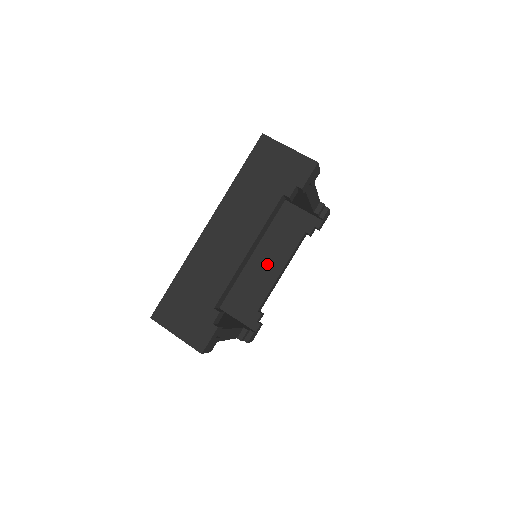
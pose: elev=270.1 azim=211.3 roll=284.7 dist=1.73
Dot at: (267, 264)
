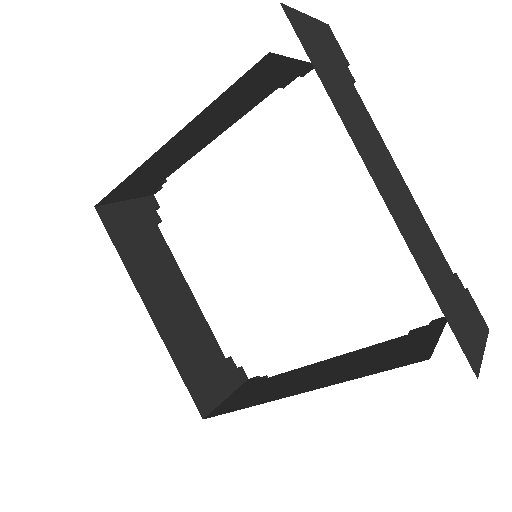
Dot at: (192, 143)
